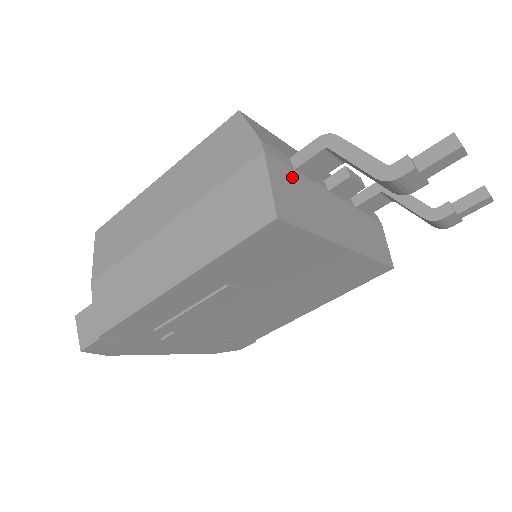
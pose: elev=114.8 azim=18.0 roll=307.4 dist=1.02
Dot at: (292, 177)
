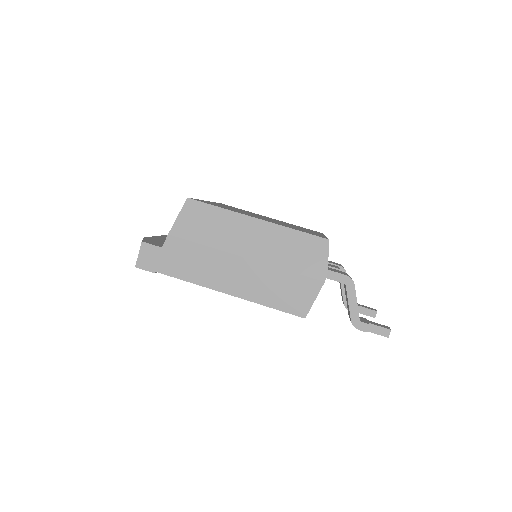
Dot at: occluded
